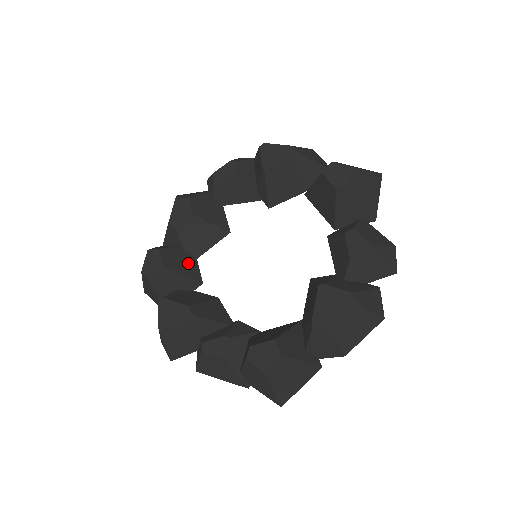
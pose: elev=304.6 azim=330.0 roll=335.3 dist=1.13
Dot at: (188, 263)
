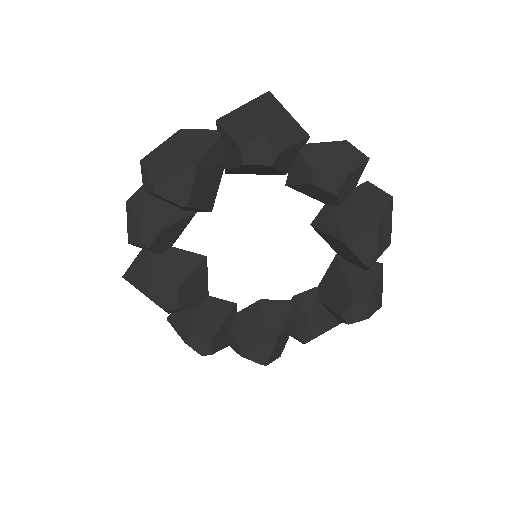
Dot at: (212, 309)
